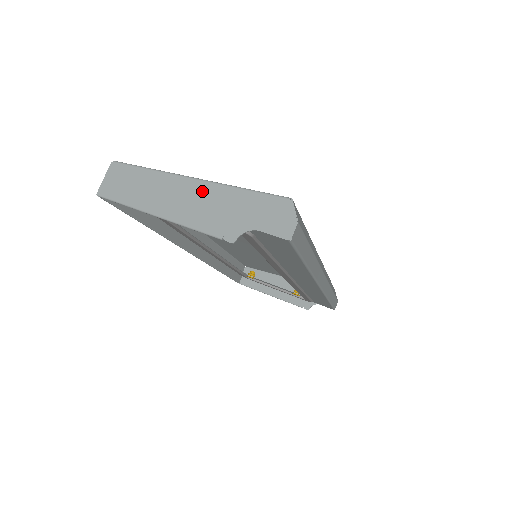
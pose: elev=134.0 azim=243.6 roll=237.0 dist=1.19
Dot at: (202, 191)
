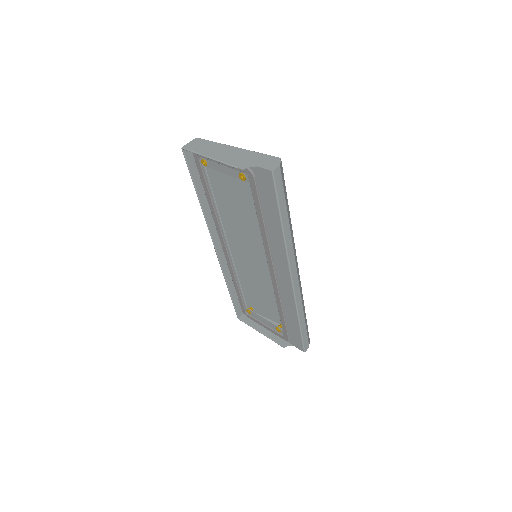
Dot at: (237, 151)
